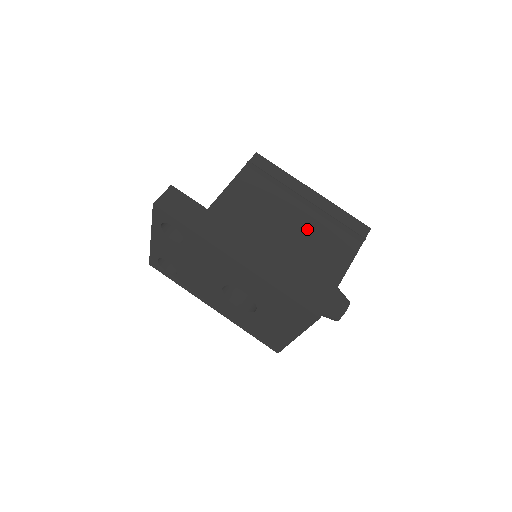
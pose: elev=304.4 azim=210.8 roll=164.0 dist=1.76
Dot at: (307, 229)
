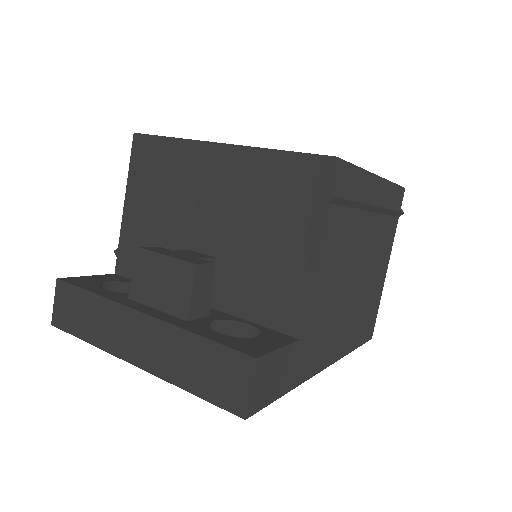
Dot at: (371, 249)
